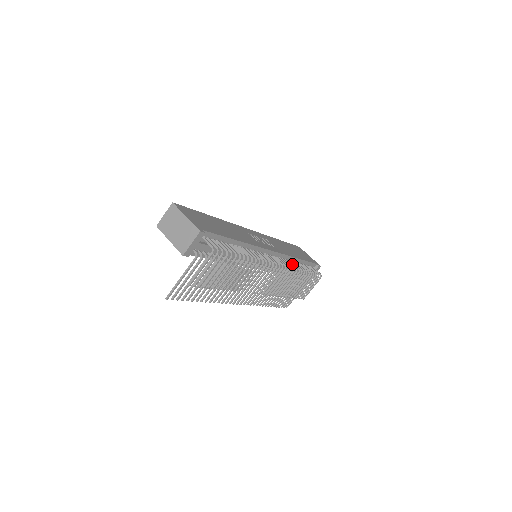
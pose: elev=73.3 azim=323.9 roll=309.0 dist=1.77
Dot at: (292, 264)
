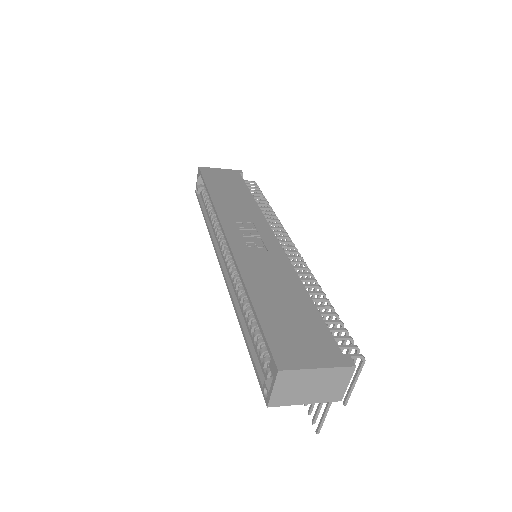
Dot at: (267, 216)
